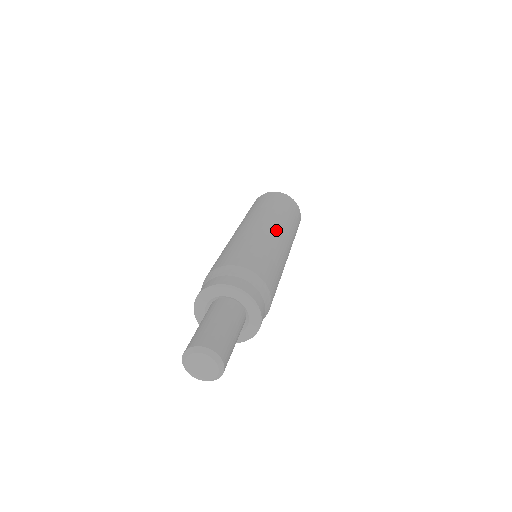
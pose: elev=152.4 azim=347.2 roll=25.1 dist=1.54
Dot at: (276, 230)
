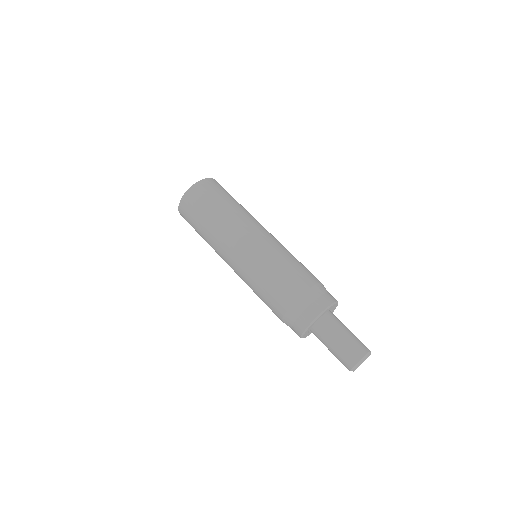
Dot at: (246, 238)
